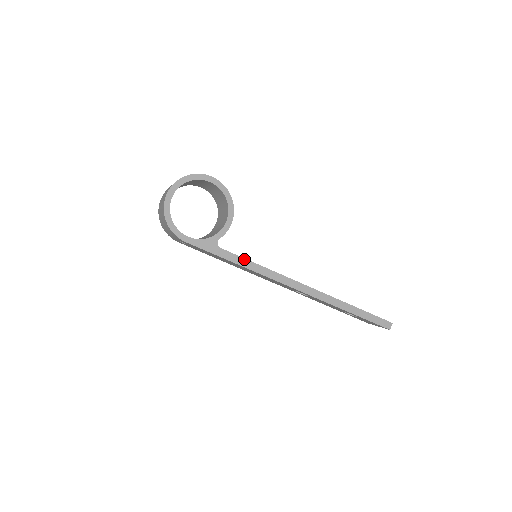
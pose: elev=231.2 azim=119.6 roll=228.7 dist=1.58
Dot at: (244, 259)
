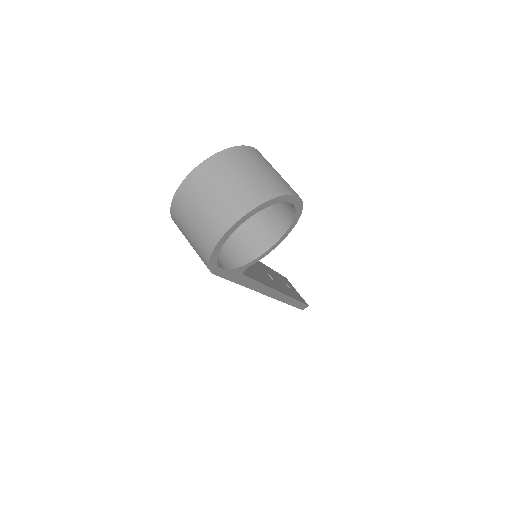
Dot at: (255, 281)
